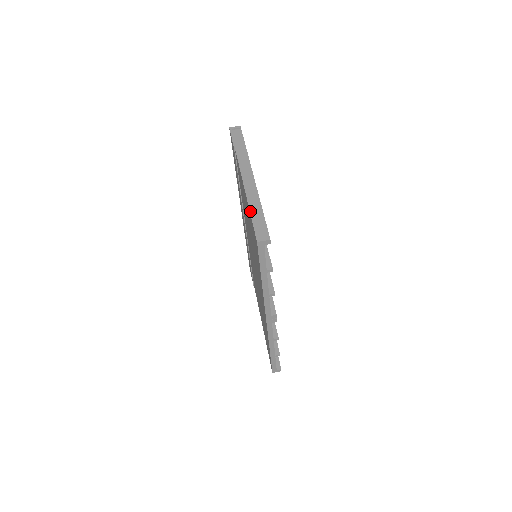
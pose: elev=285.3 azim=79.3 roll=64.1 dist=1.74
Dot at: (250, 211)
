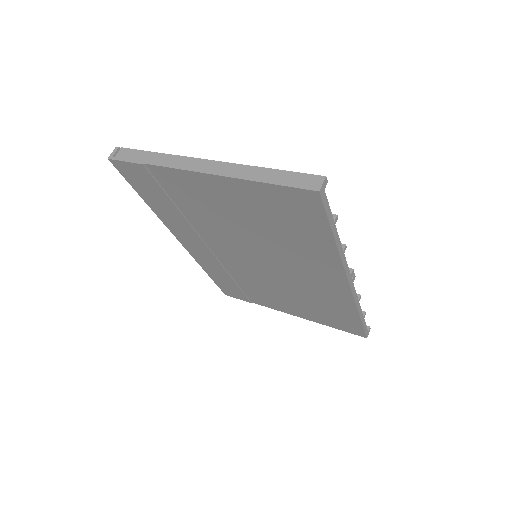
Dot at: (262, 182)
